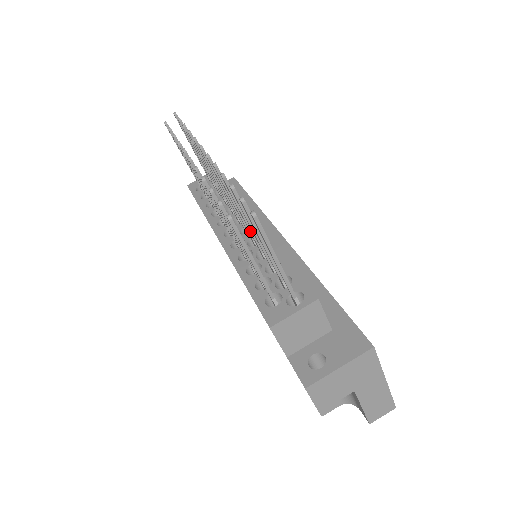
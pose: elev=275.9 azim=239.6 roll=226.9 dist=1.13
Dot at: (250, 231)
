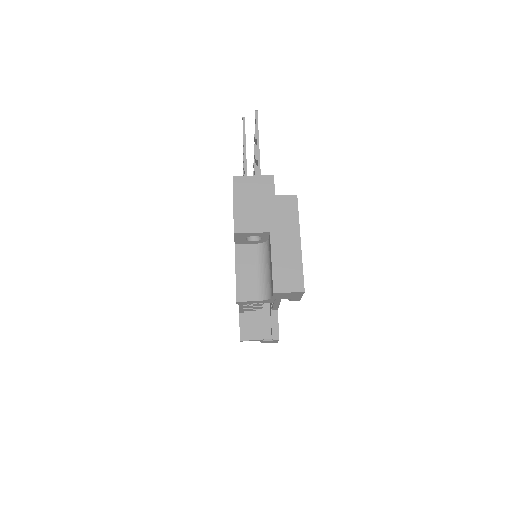
Dot at: occluded
